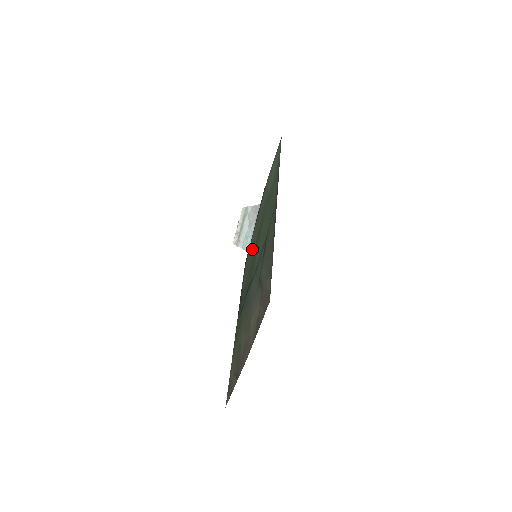
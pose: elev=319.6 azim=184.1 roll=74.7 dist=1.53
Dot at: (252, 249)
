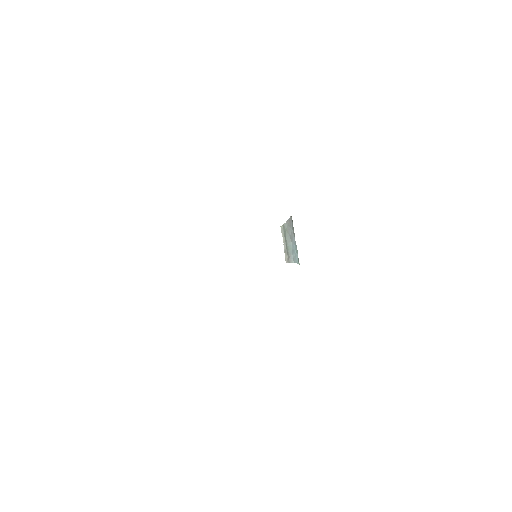
Dot at: occluded
